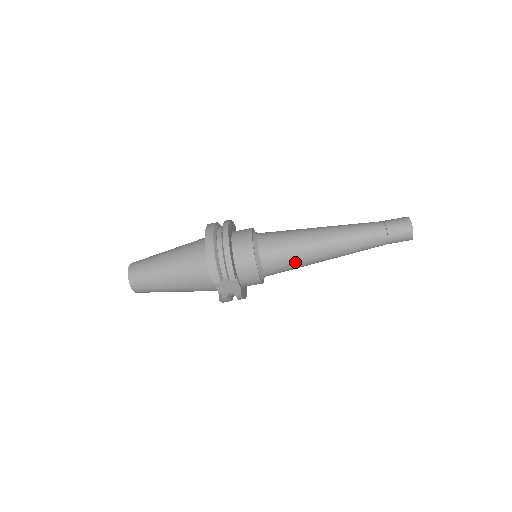
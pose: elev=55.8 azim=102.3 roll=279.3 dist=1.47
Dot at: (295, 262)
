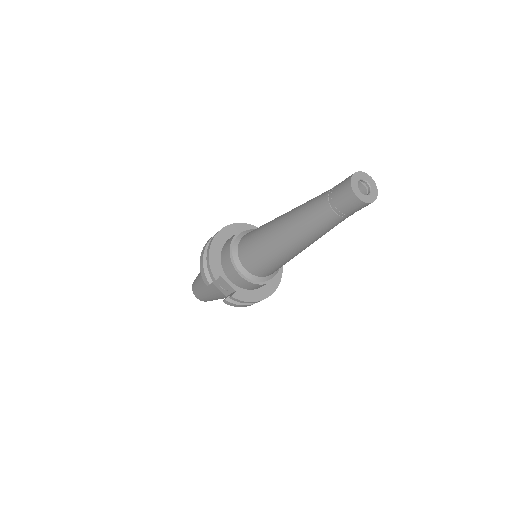
Dot at: (264, 256)
